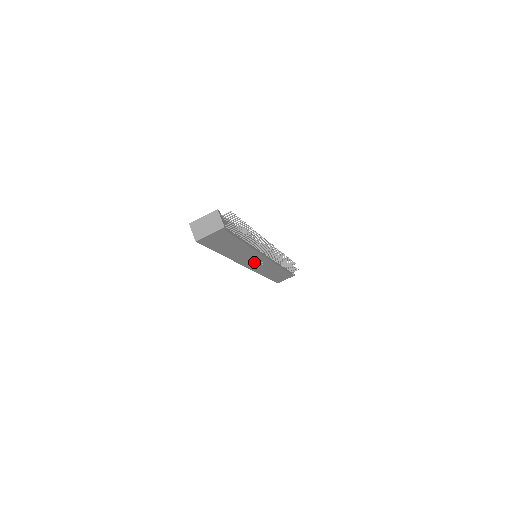
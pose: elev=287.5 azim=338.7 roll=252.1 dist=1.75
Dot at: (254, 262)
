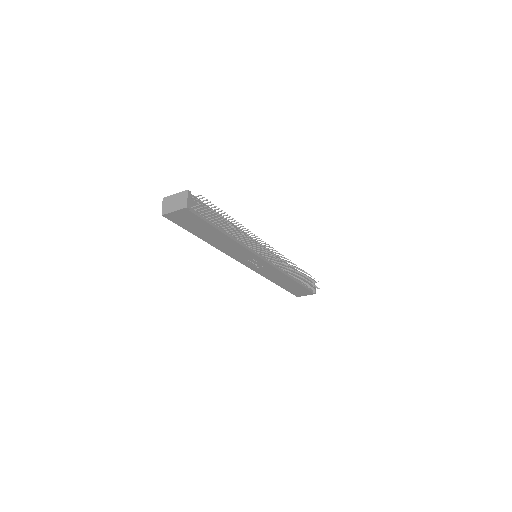
Dot at: (250, 261)
